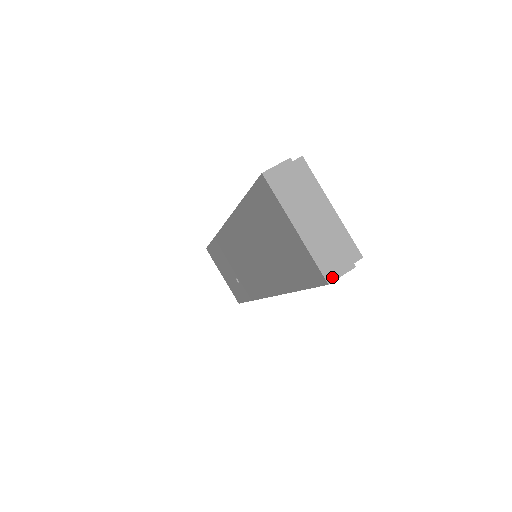
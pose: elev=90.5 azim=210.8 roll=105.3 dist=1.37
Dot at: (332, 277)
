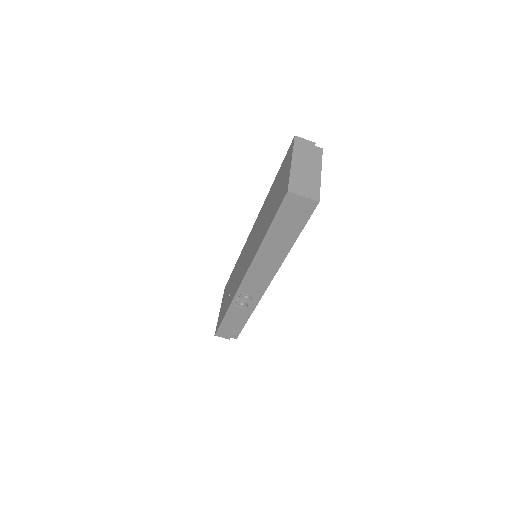
Dot at: (293, 191)
